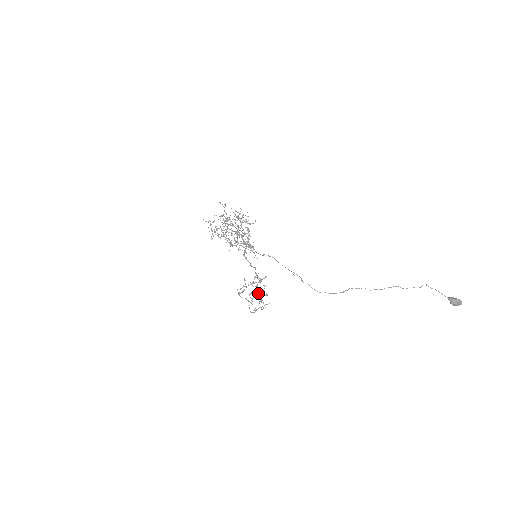
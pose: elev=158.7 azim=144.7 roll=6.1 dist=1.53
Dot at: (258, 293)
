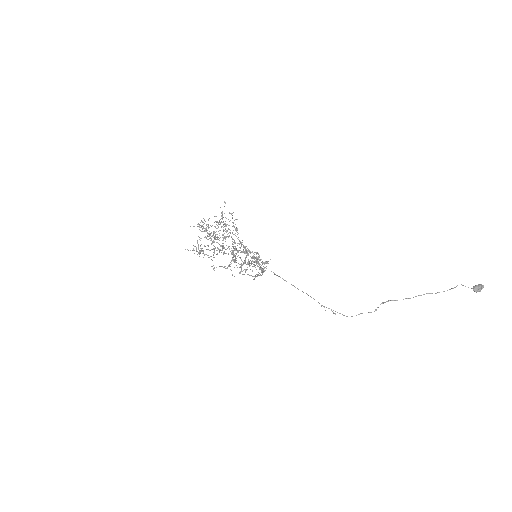
Dot at: (261, 270)
